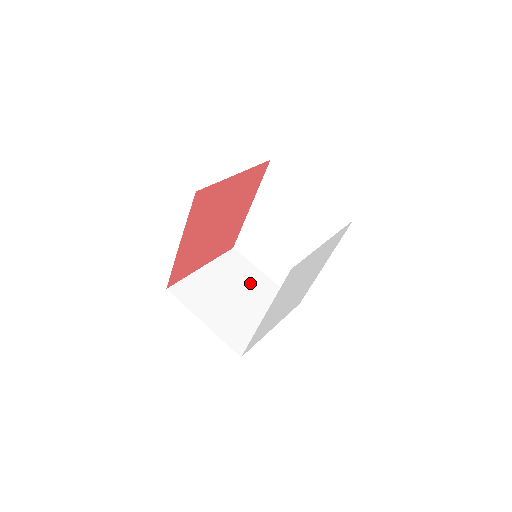
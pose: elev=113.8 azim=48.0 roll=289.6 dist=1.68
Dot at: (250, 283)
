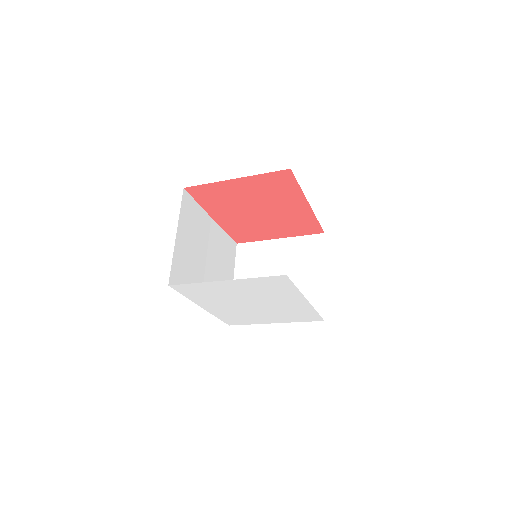
Dot at: (301, 274)
